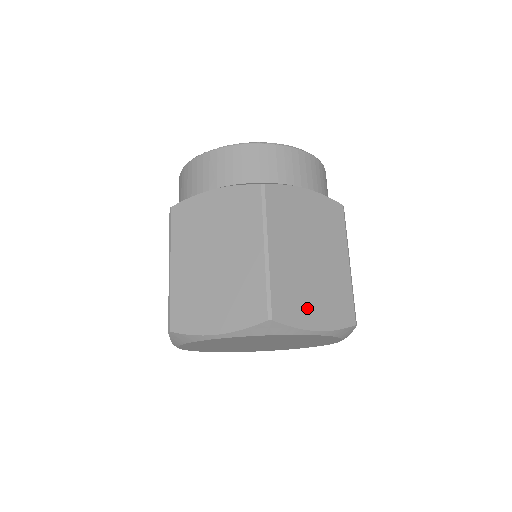
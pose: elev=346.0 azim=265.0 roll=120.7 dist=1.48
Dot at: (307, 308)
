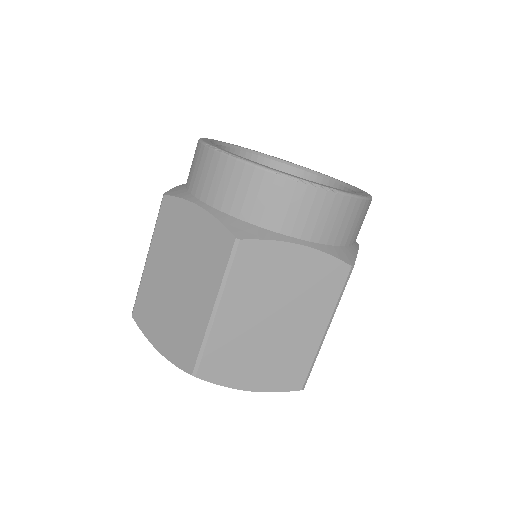
Dot at: (244, 370)
